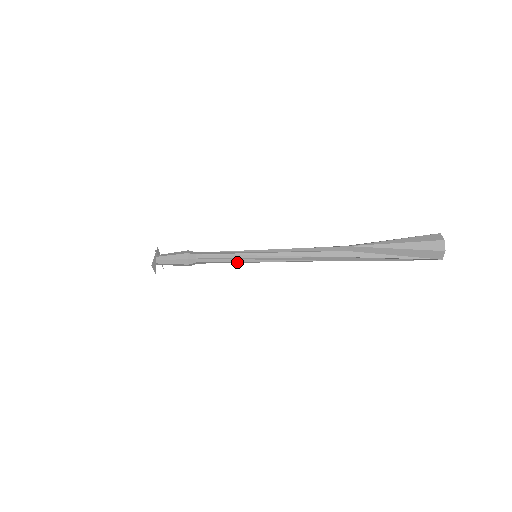
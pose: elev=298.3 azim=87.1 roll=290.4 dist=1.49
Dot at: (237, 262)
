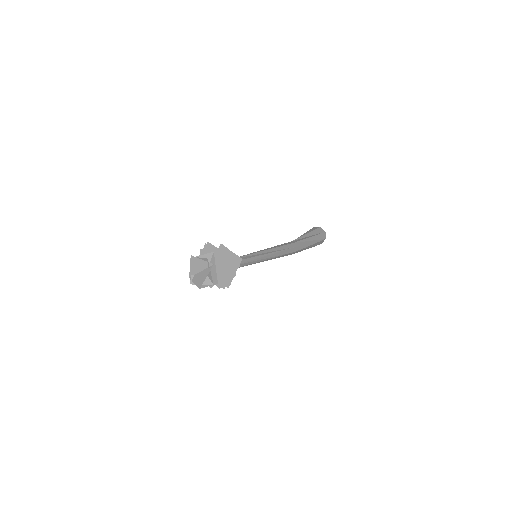
Dot at: (251, 259)
